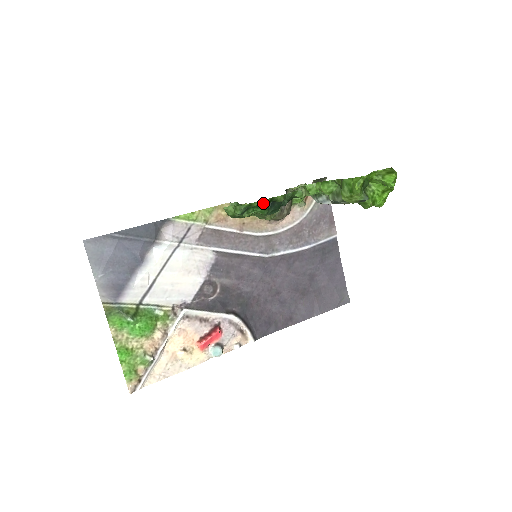
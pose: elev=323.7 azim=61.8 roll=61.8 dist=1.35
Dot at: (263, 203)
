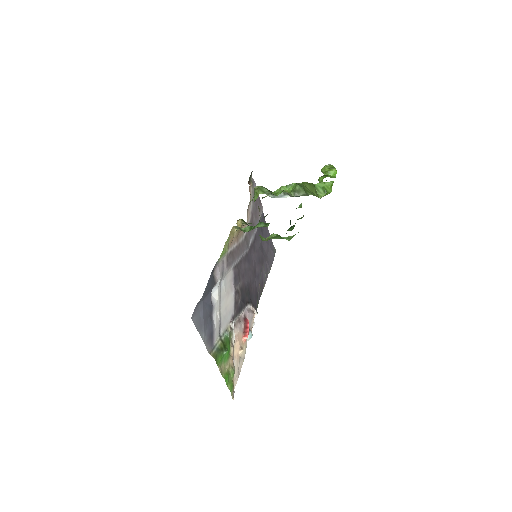
Dot at: (294, 225)
